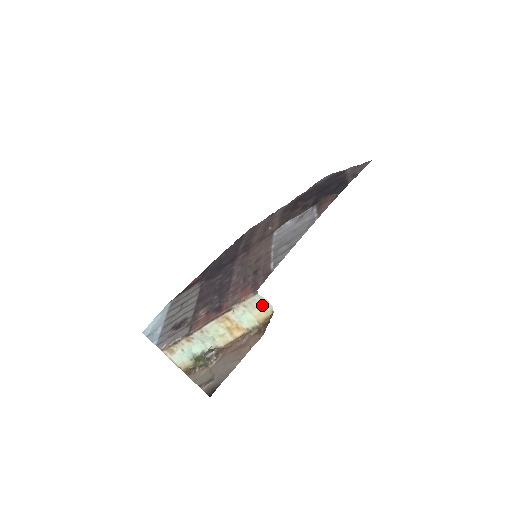
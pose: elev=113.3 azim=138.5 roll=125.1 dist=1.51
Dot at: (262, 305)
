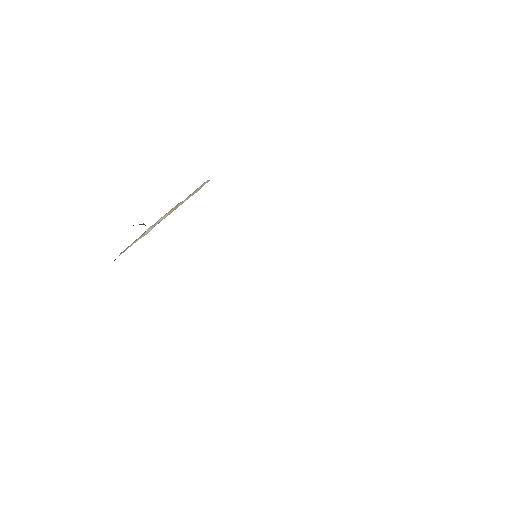
Dot at: occluded
